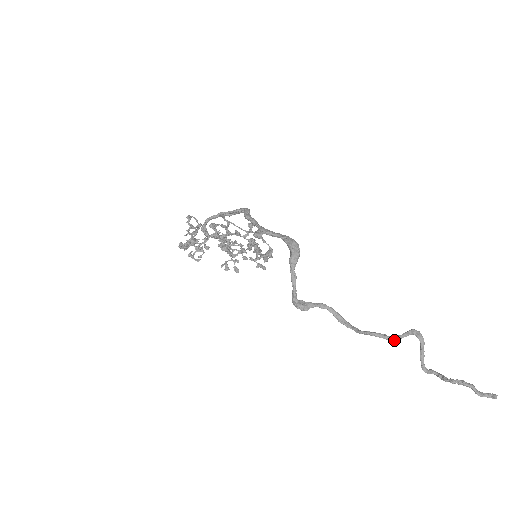
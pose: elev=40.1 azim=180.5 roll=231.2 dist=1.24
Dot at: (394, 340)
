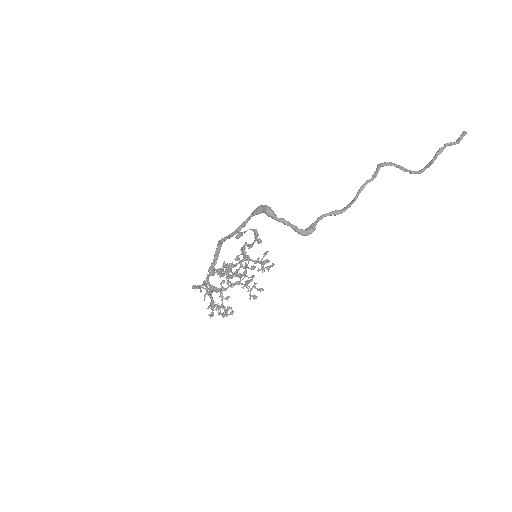
Dot at: occluded
